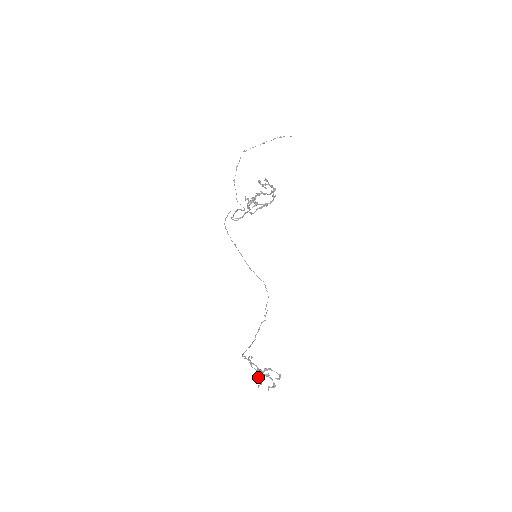
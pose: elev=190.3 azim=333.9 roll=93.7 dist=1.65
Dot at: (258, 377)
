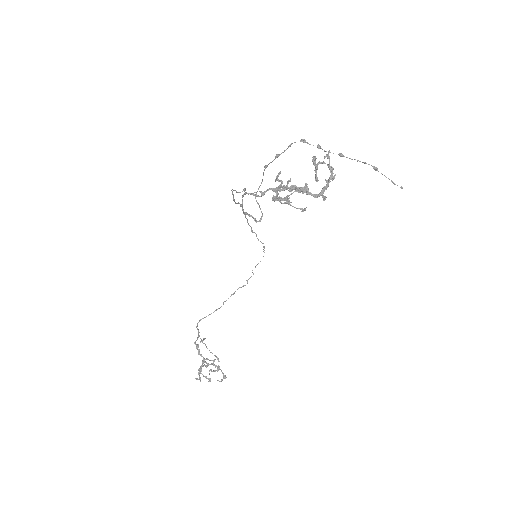
Dot at: occluded
